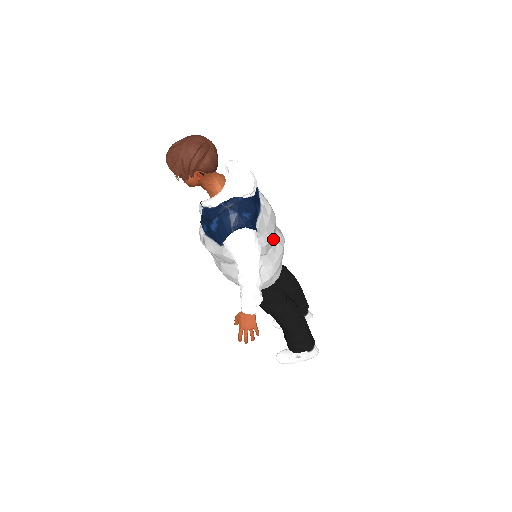
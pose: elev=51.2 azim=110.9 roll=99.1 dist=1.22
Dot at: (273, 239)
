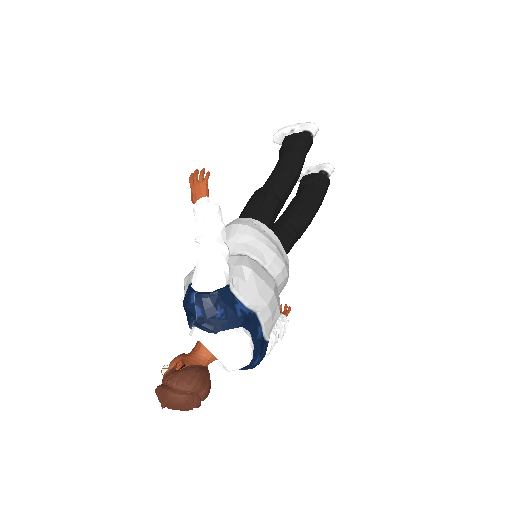
Dot at: (278, 298)
